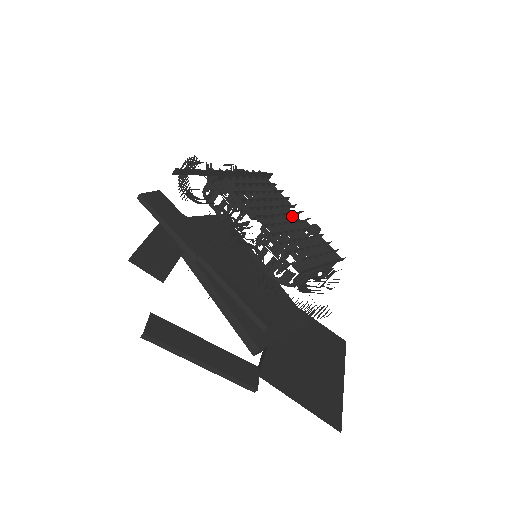
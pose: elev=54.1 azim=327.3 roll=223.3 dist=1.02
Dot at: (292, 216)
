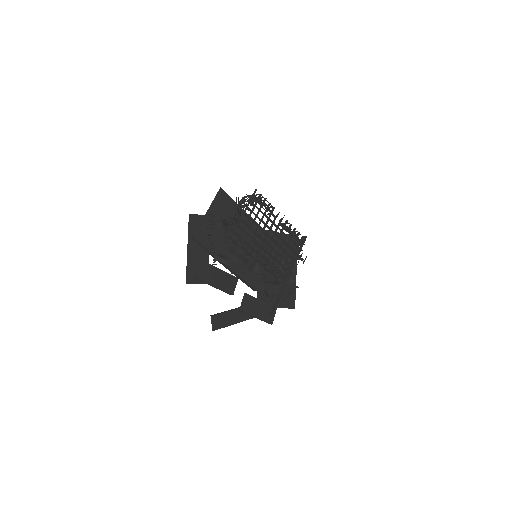
Dot at: (278, 228)
